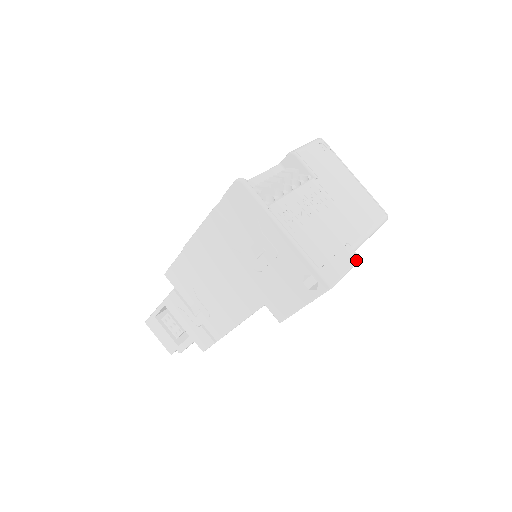
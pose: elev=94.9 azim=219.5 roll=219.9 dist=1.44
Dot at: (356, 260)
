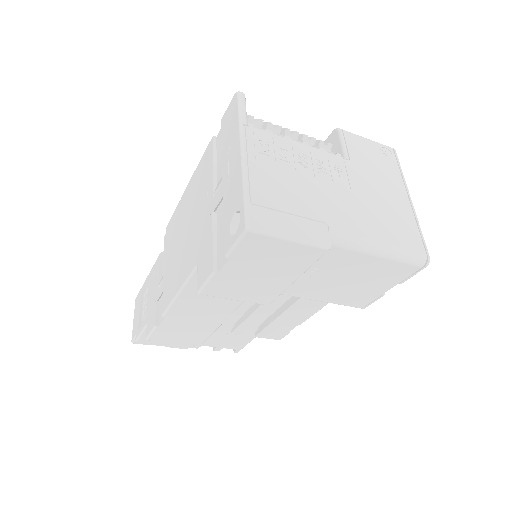
Dot at: (321, 243)
